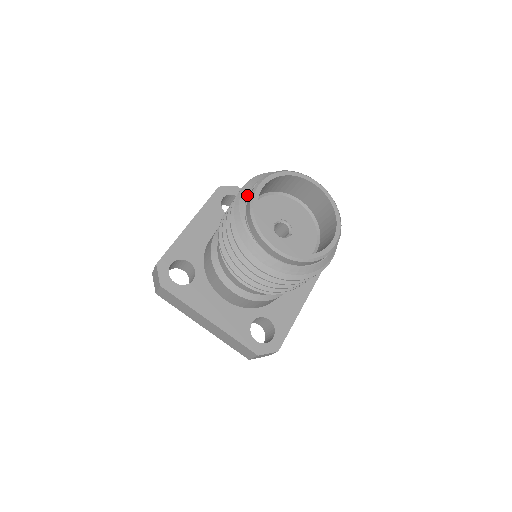
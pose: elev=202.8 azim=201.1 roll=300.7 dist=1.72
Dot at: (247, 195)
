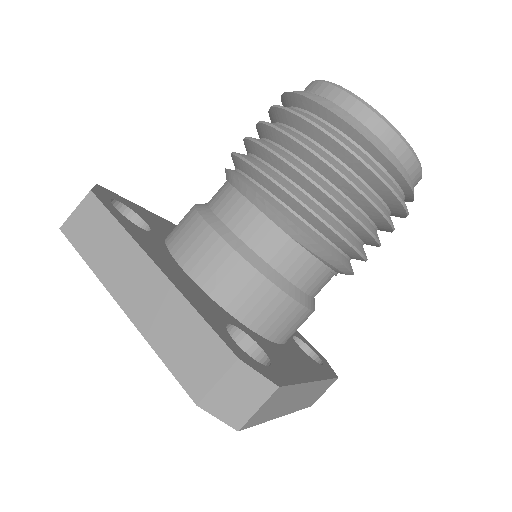
Dot at: occluded
